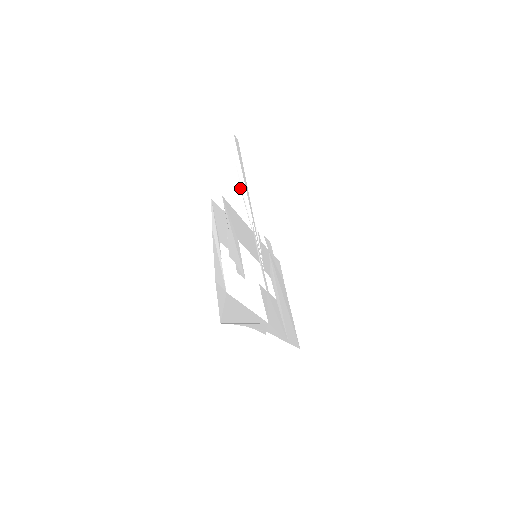
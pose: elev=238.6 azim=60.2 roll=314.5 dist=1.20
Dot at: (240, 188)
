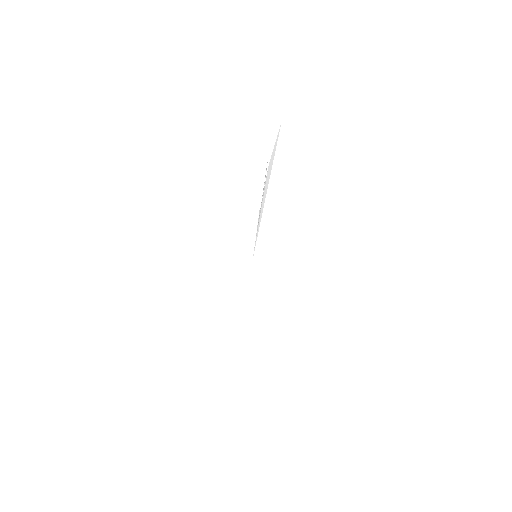
Dot at: (263, 195)
